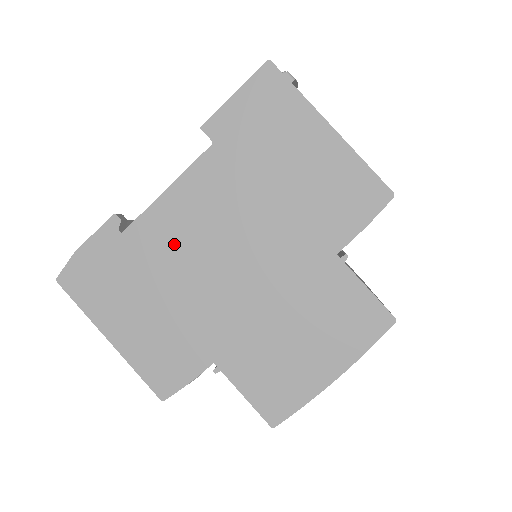
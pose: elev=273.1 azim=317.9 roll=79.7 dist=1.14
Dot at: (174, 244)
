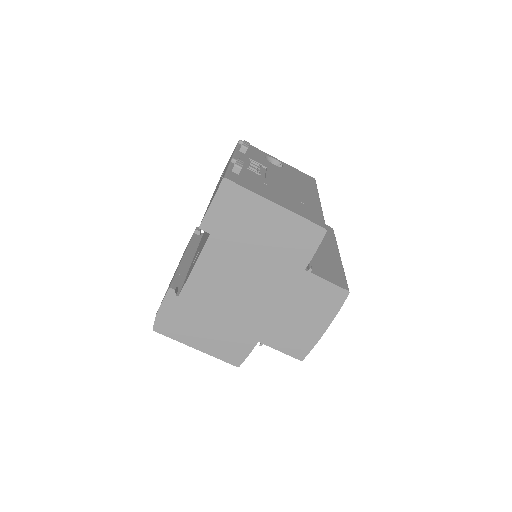
Dot at: (211, 293)
